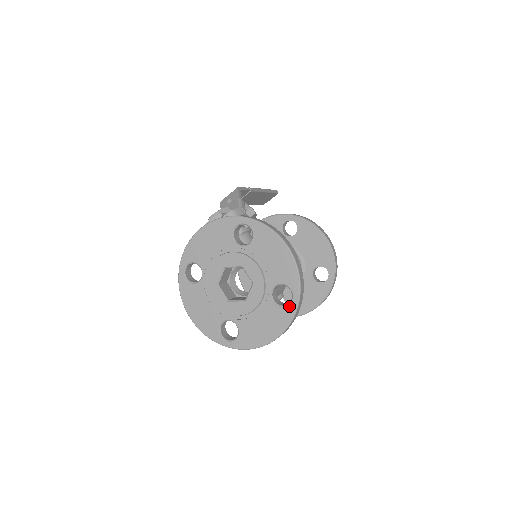
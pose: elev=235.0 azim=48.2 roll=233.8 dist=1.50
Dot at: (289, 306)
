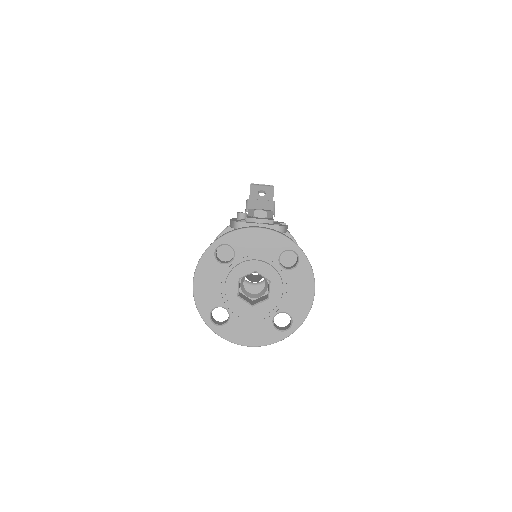
Dot at: (282, 332)
